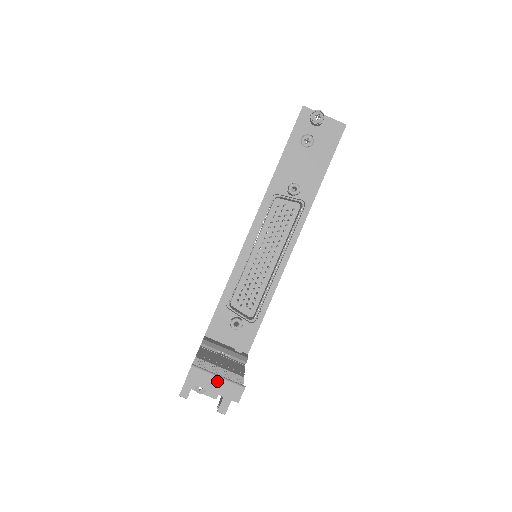
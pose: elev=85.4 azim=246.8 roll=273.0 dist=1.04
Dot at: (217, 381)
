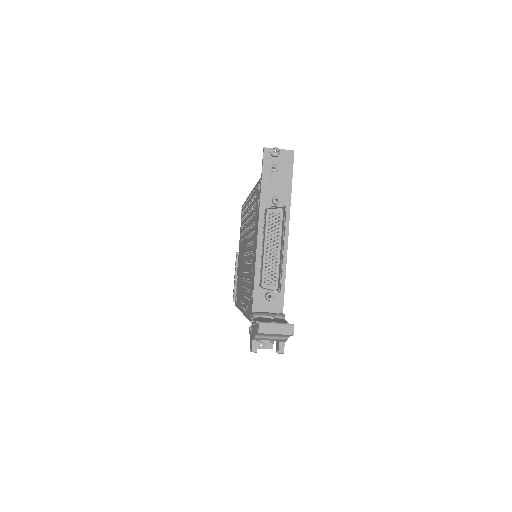
Dot at: (277, 326)
